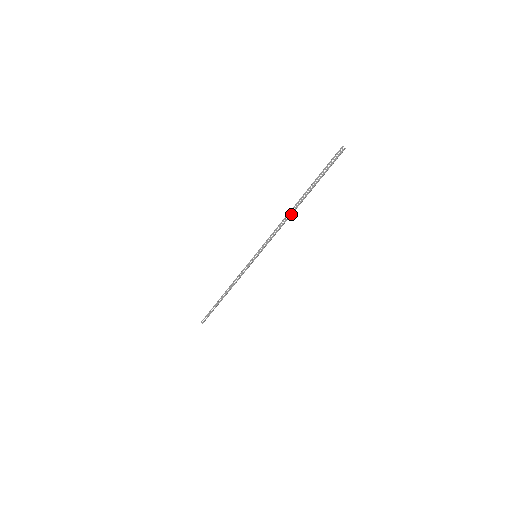
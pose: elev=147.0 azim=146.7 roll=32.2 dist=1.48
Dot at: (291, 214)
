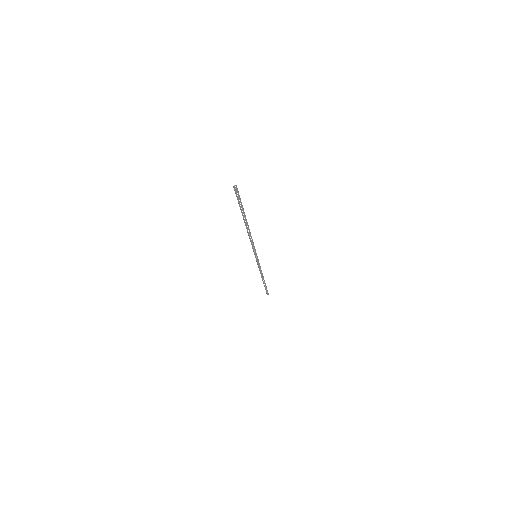
Dot at: (247, 231)
